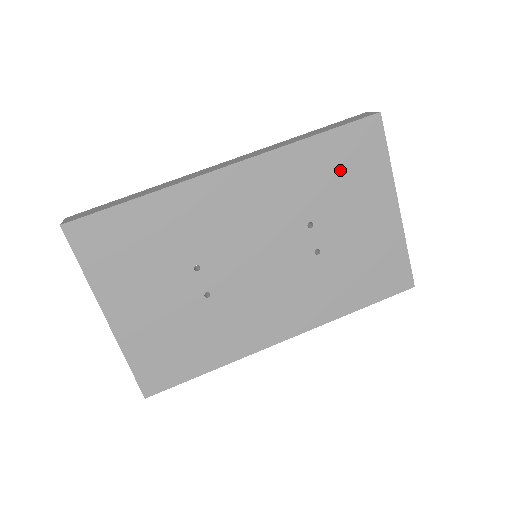
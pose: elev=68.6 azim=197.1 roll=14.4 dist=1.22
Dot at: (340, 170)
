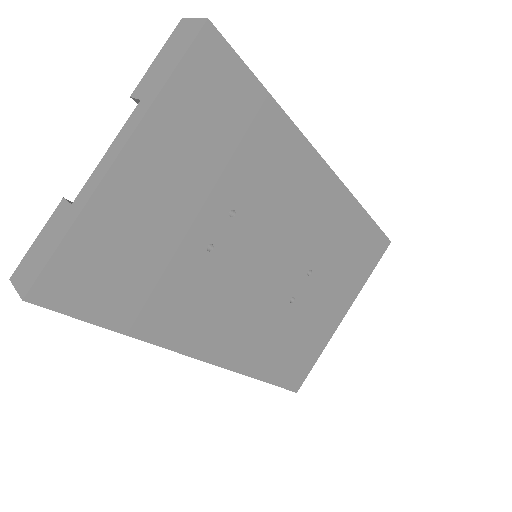
Dot at: (352, 253)
